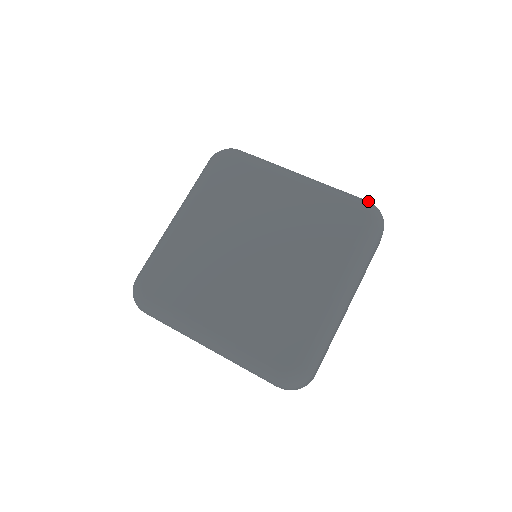
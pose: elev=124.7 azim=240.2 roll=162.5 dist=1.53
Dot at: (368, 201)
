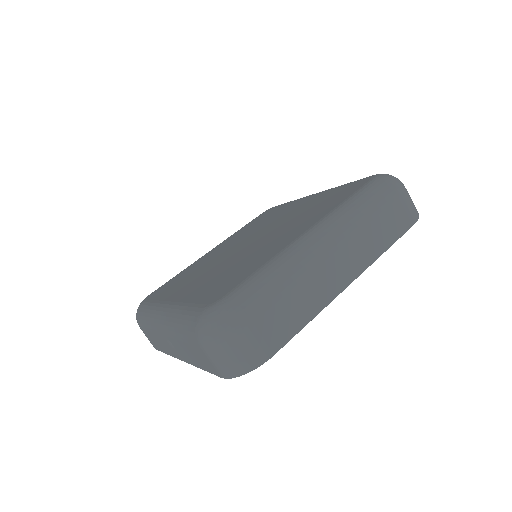
Dot at: occluded
